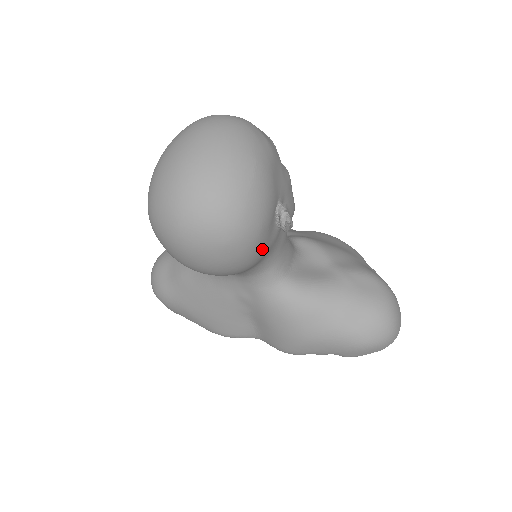
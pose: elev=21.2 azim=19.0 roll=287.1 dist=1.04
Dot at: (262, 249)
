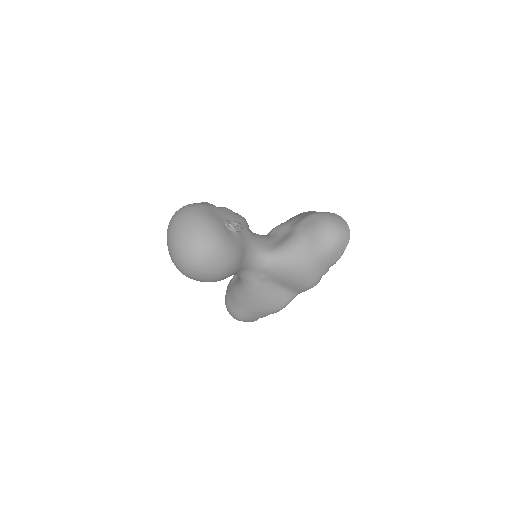
Dot at: (234, 246)
